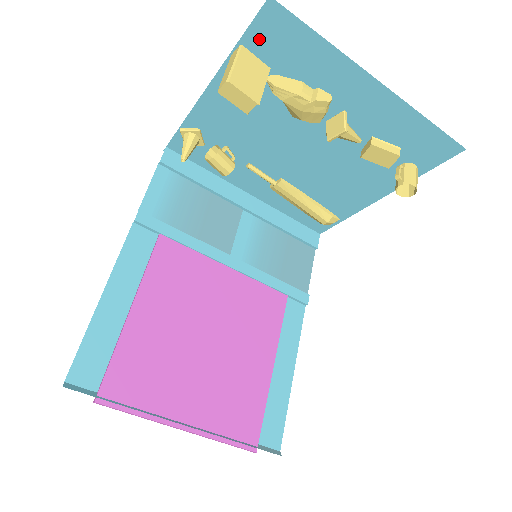
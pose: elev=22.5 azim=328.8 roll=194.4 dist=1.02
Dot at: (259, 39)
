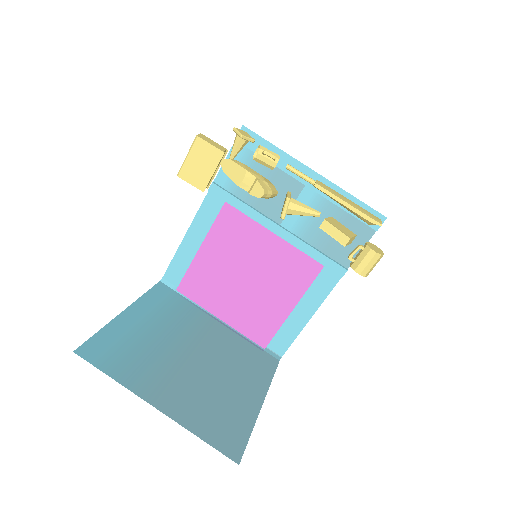
Dot at: occluded
